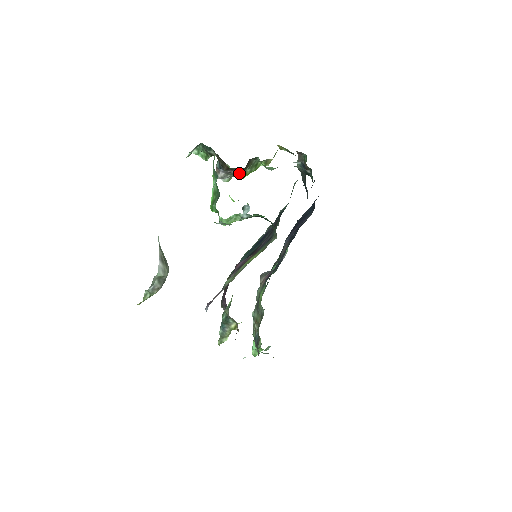
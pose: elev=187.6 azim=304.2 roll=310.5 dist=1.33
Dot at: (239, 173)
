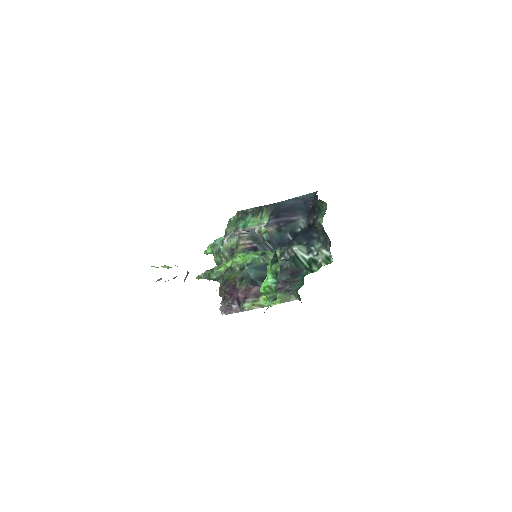
Dot at: occluded
